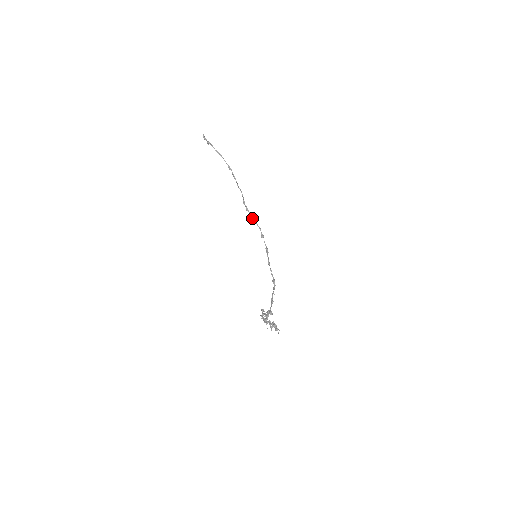
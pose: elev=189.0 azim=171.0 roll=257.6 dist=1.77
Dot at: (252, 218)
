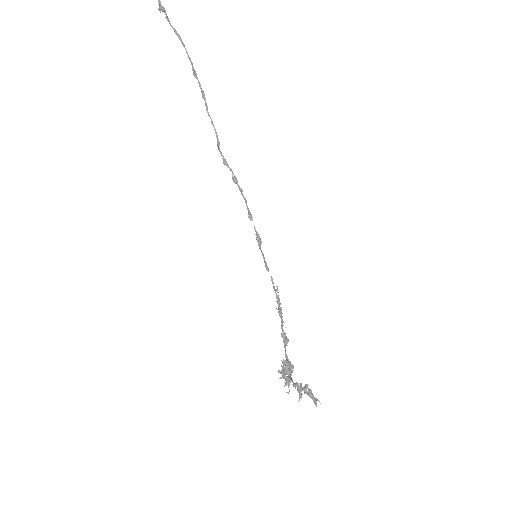
Dot at: (234, 180)
